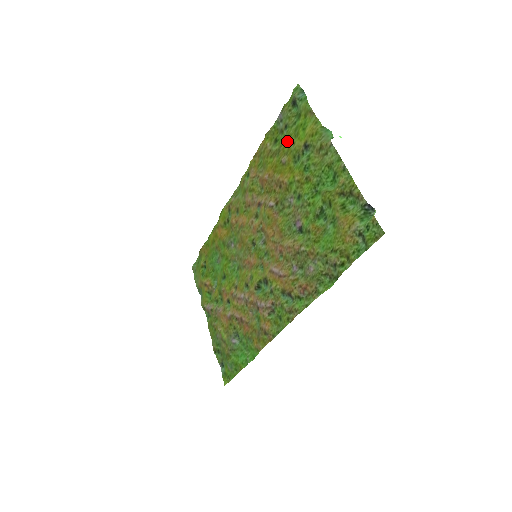
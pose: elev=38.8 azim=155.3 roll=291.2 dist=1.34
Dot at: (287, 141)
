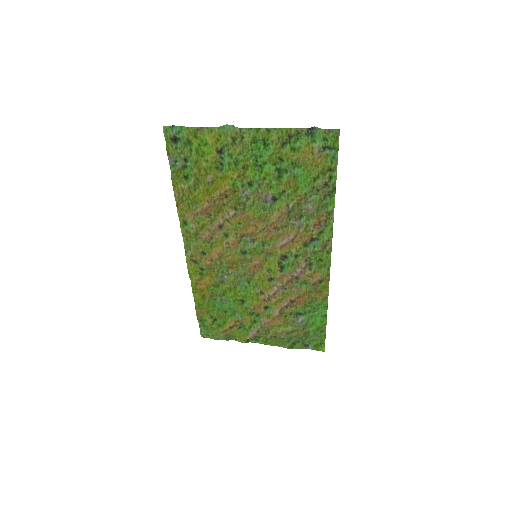
Dot at: (198, 167)
